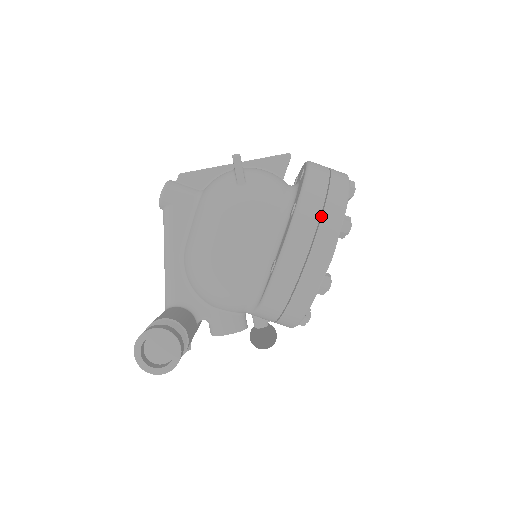
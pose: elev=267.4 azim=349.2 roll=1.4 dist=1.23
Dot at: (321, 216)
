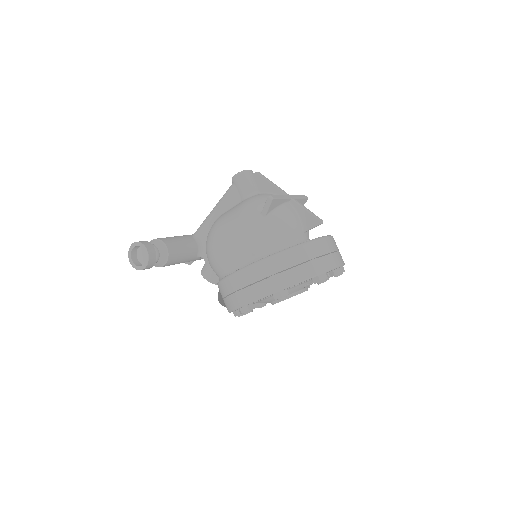
Dot at: (269, 277)
